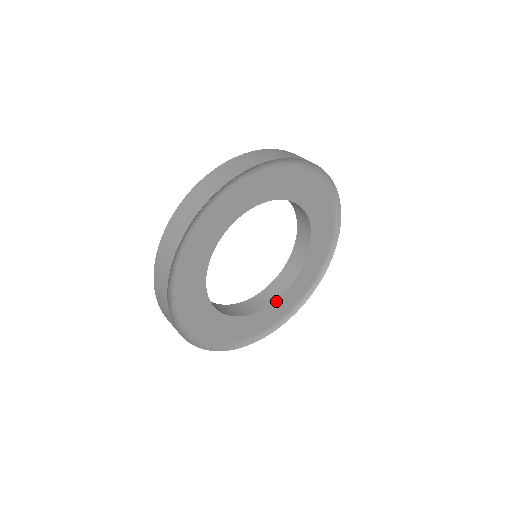
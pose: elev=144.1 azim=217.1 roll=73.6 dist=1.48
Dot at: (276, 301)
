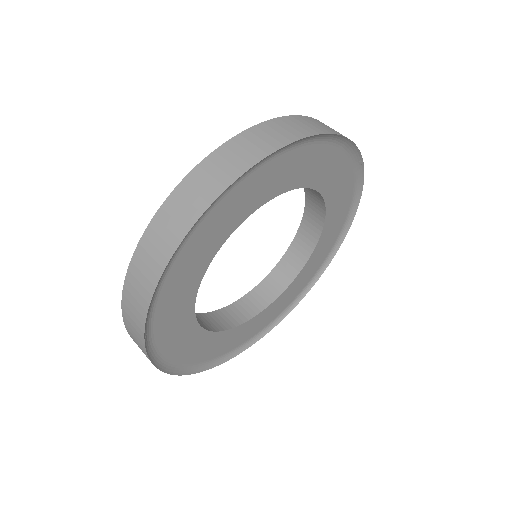
Dot at: (270, 305)
